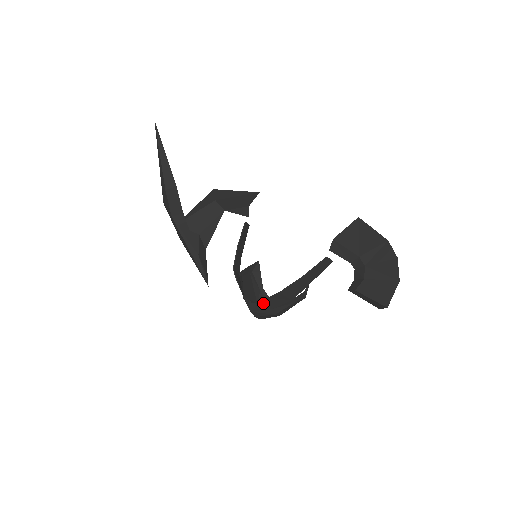
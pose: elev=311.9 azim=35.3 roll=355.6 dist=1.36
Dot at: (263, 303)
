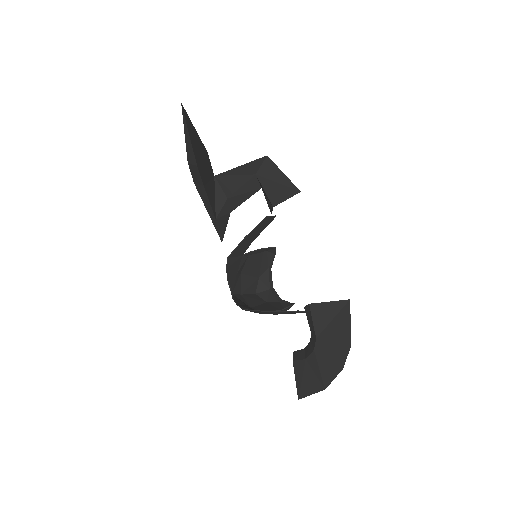
Dot at: (236, 301)
